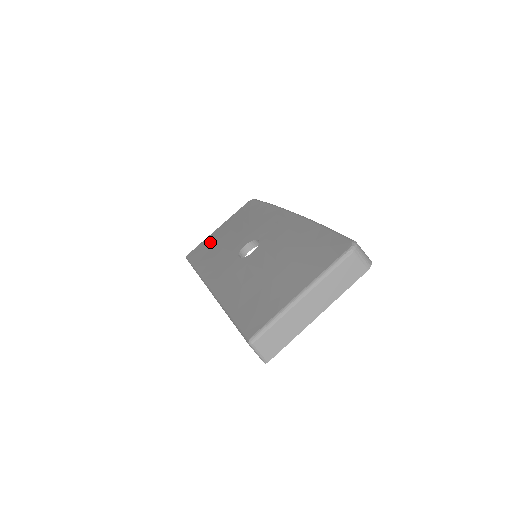
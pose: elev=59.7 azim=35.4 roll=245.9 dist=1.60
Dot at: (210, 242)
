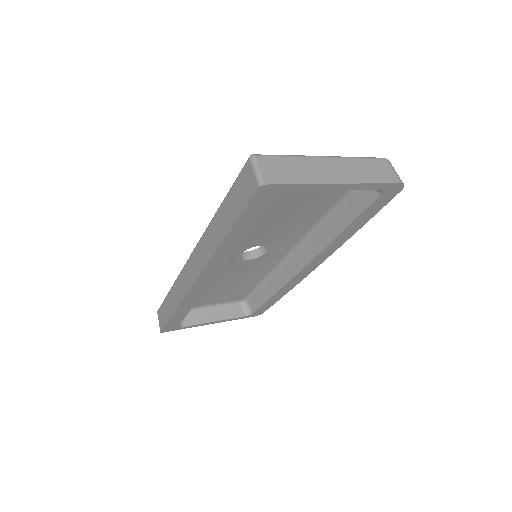
Dot at: occluded
